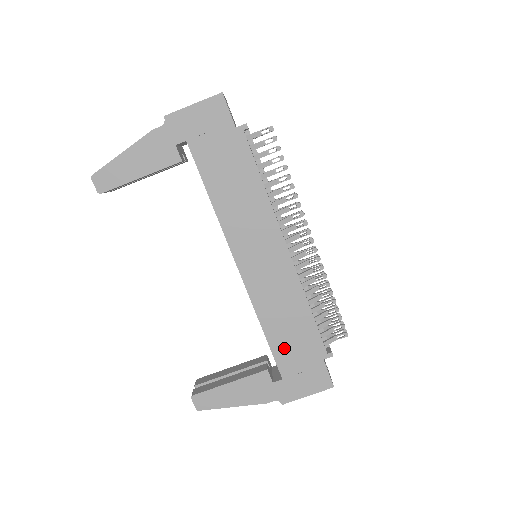
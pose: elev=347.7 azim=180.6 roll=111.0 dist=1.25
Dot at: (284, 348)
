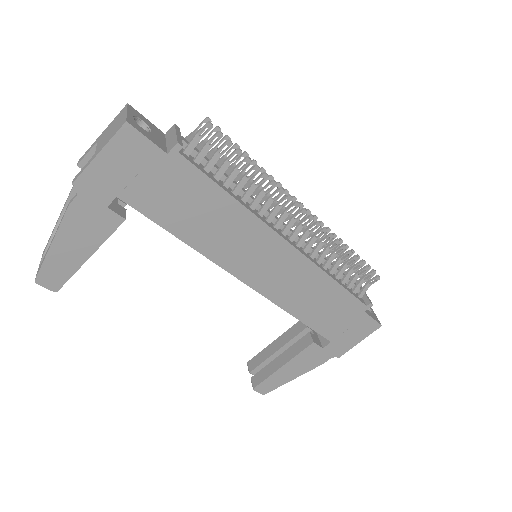
Dot at: (322, 321)
